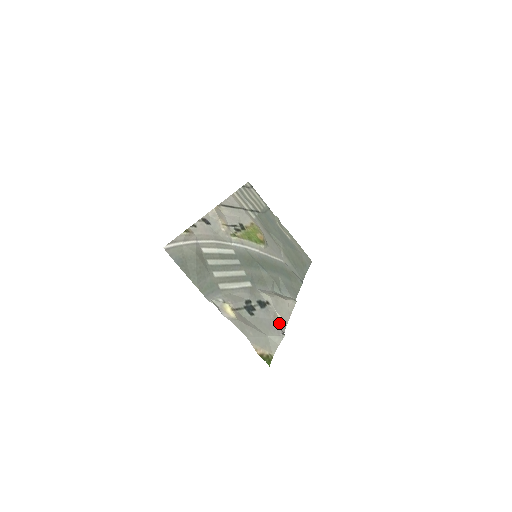
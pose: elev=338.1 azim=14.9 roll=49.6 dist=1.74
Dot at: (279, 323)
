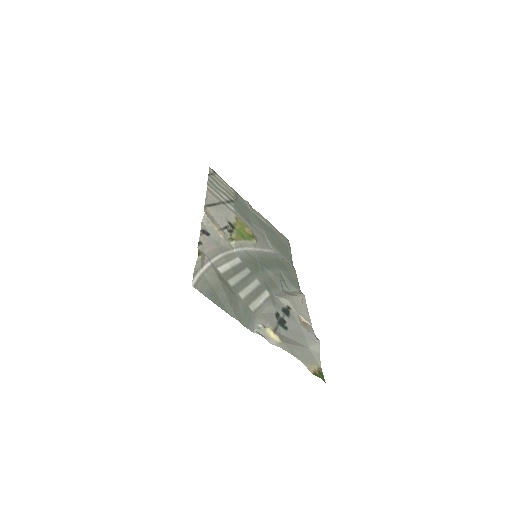
Dot at: (306, 327)
